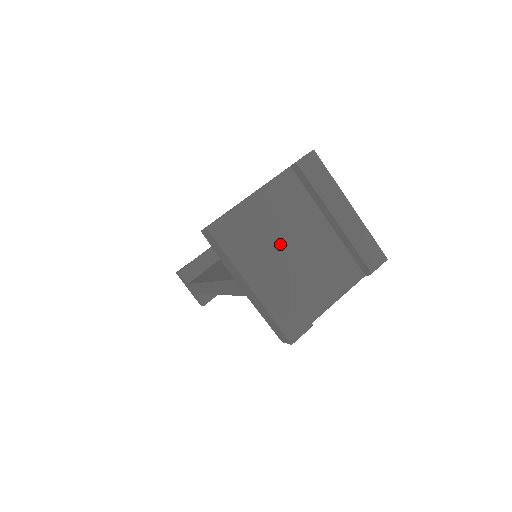
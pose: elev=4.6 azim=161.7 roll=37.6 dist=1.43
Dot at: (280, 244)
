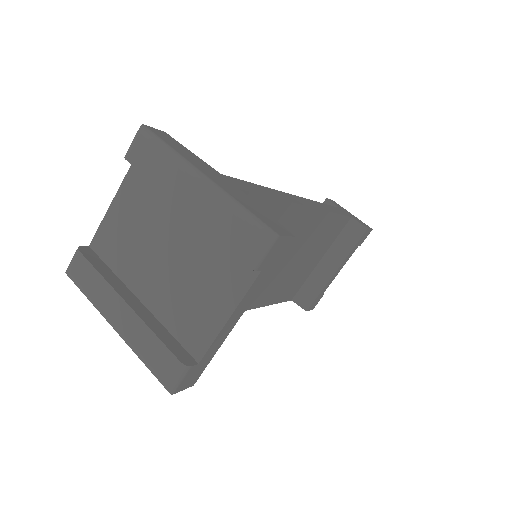
Dot at: (144, 263)
